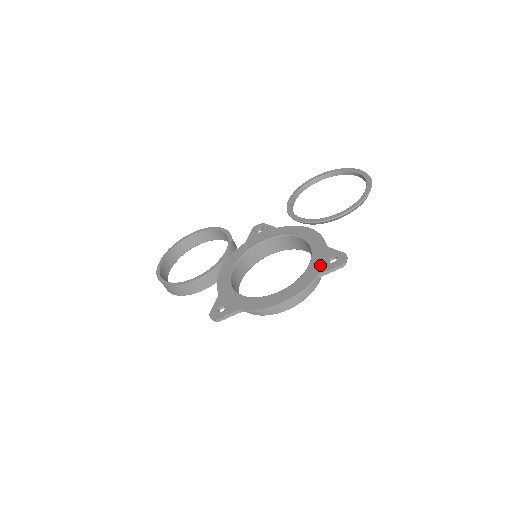
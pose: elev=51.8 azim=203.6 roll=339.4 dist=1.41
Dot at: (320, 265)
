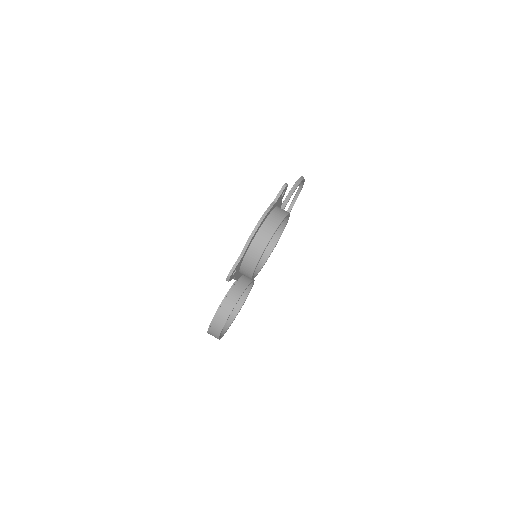
Dot at: occluded
